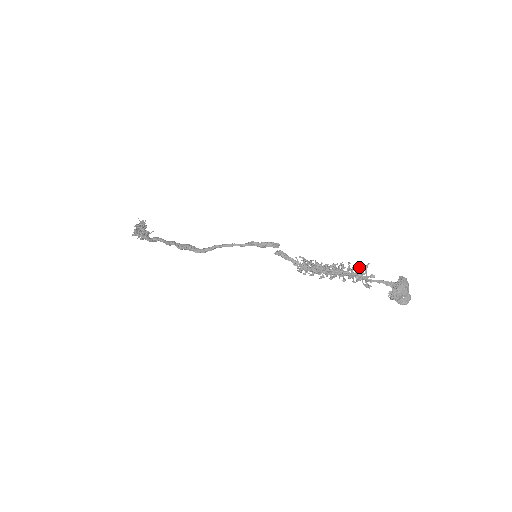
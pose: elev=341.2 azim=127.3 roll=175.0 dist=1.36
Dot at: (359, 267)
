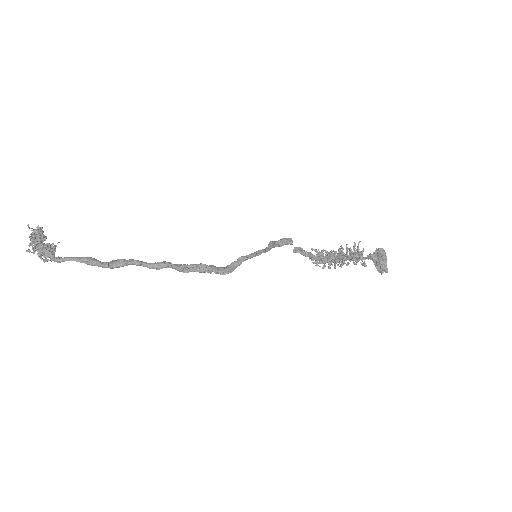
Dot at: (353, 247)
